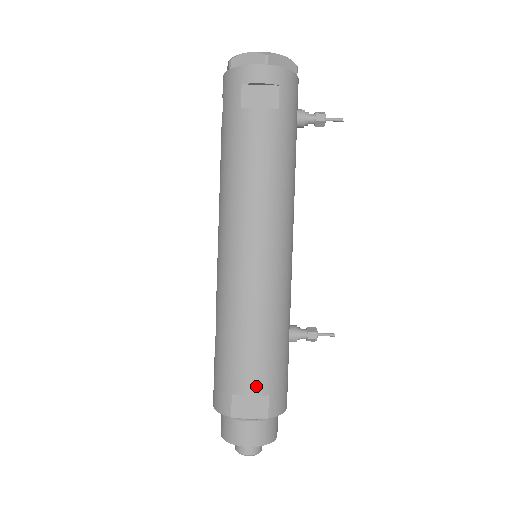
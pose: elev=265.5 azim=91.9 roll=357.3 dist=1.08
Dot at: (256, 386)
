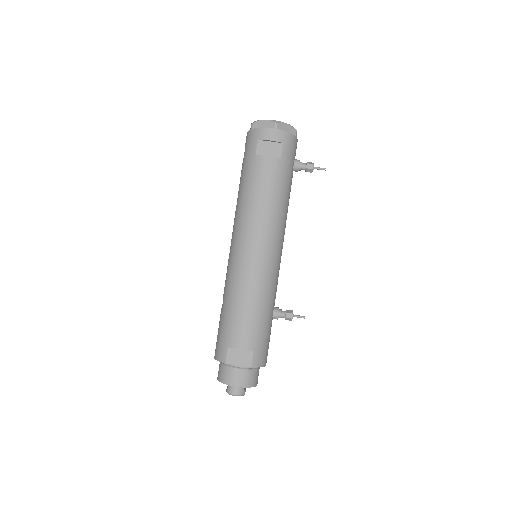
Dot at: (245, 343)
